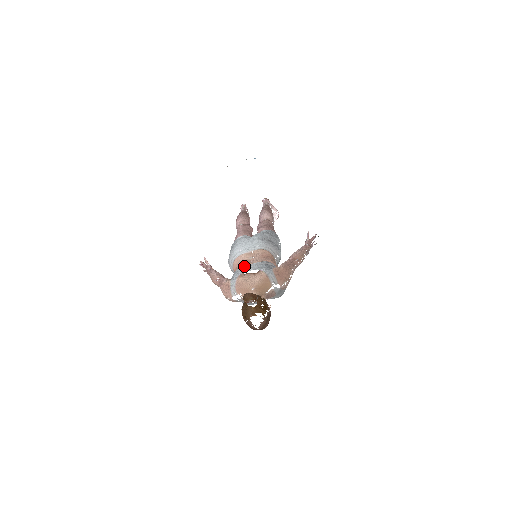
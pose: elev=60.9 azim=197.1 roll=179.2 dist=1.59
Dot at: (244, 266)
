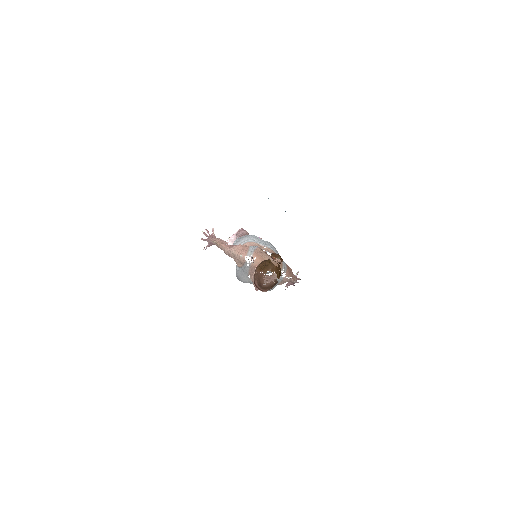
Dot at: occluded
